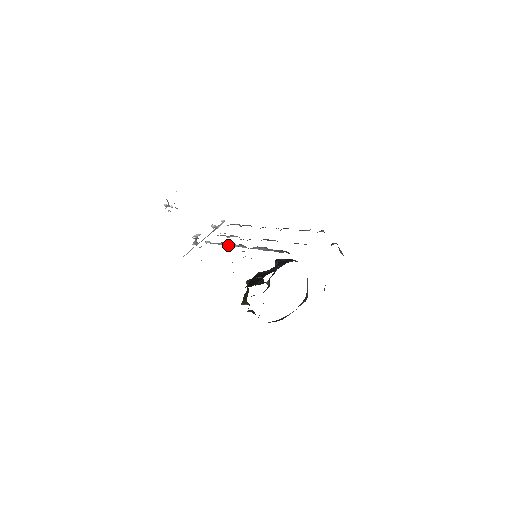
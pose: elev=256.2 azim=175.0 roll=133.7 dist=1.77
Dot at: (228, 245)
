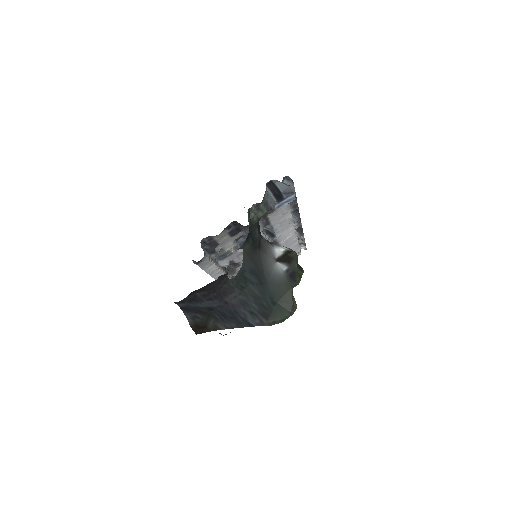
Dot at: occluded
